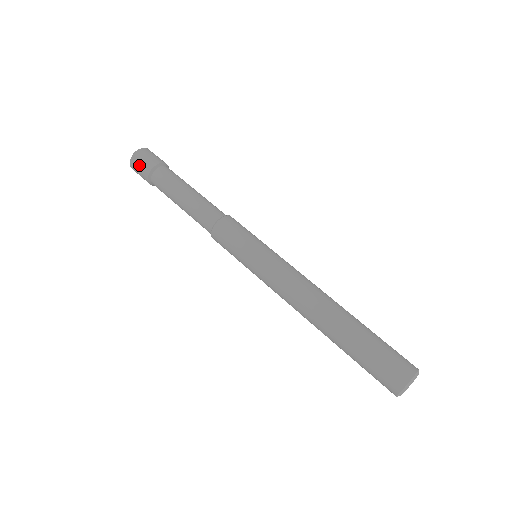
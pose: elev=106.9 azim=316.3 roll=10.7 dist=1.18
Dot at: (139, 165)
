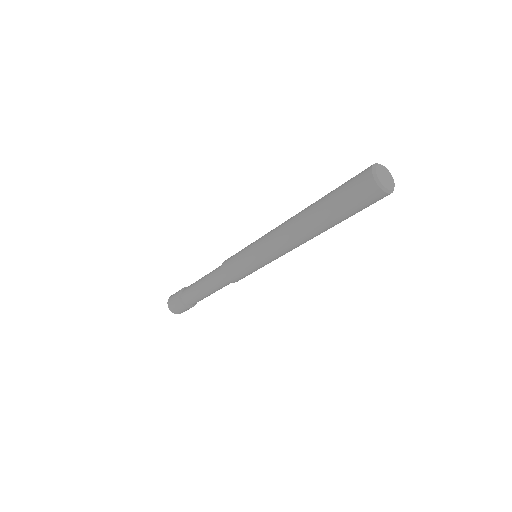
Dot at: (173, 303)
